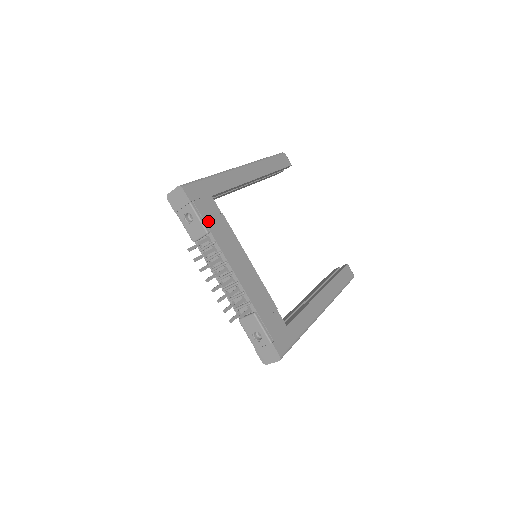
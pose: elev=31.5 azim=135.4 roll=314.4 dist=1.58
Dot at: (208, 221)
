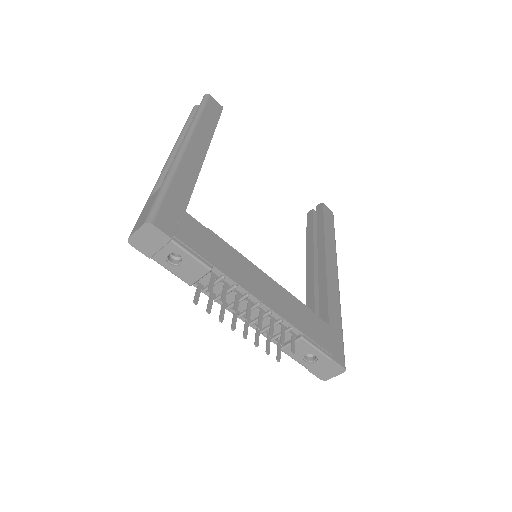
Dot at: (203, 252)
